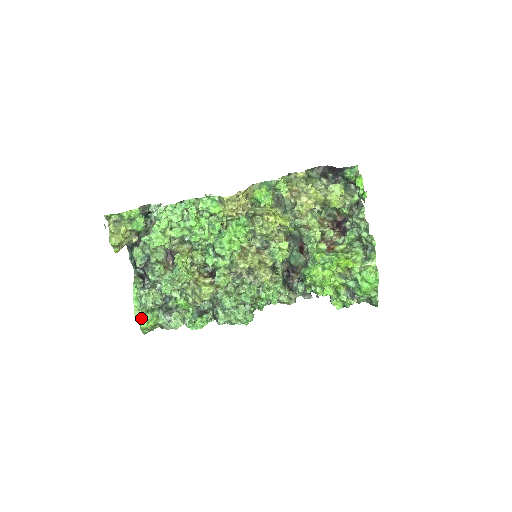
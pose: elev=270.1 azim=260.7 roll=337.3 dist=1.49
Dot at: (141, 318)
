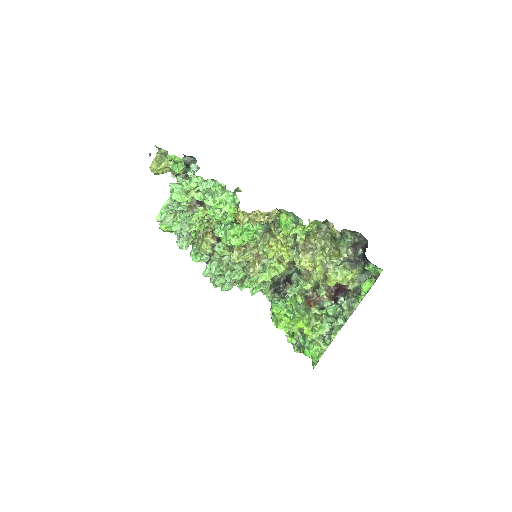
Dot at: (162, 222)
